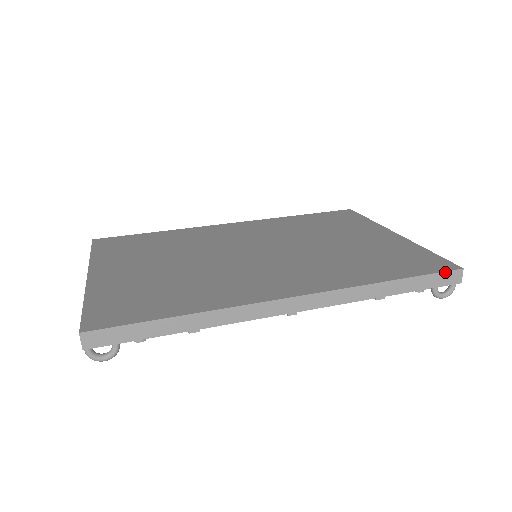
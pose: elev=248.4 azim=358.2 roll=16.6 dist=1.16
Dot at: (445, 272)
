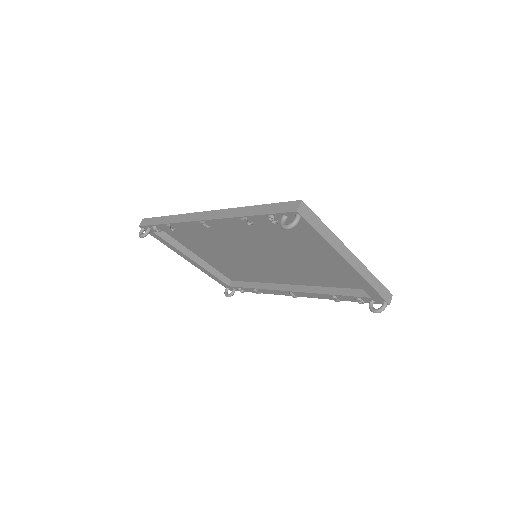
Dot at: (288, 202)
